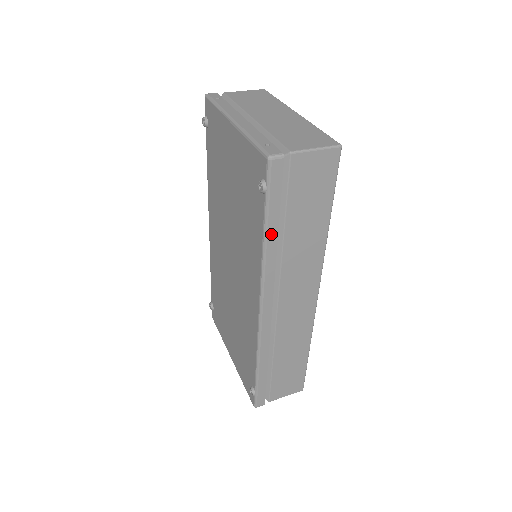
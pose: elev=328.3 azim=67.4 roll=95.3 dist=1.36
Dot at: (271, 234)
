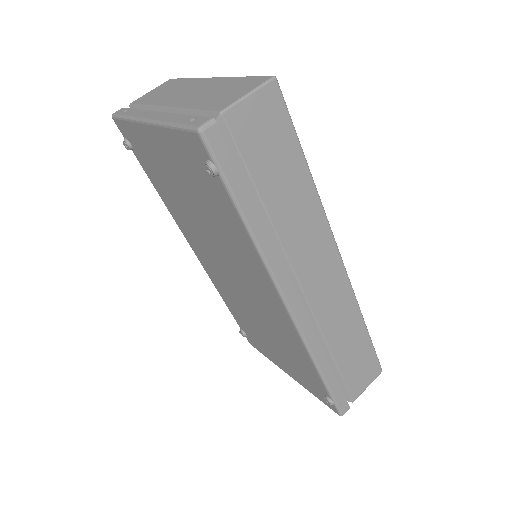
Dot at: (252, 218)
